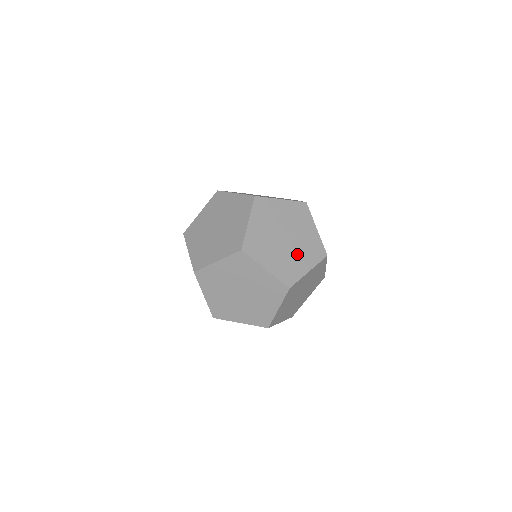
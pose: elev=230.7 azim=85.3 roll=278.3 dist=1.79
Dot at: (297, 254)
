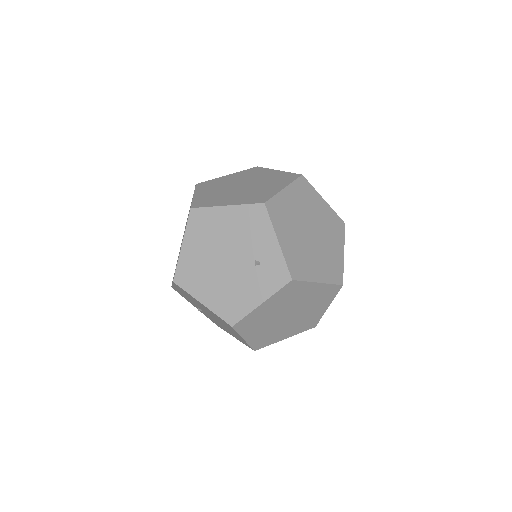
Dot at: (262, 187)
